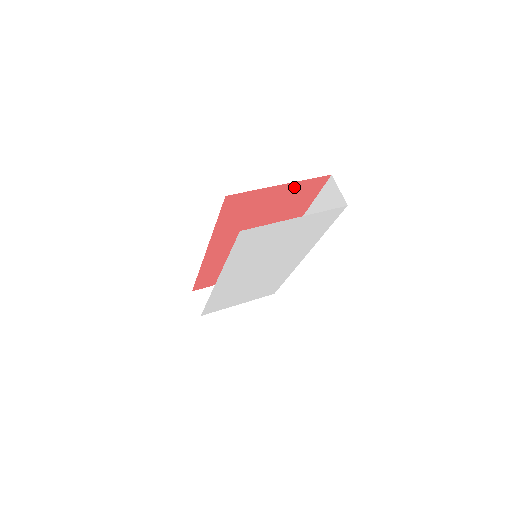
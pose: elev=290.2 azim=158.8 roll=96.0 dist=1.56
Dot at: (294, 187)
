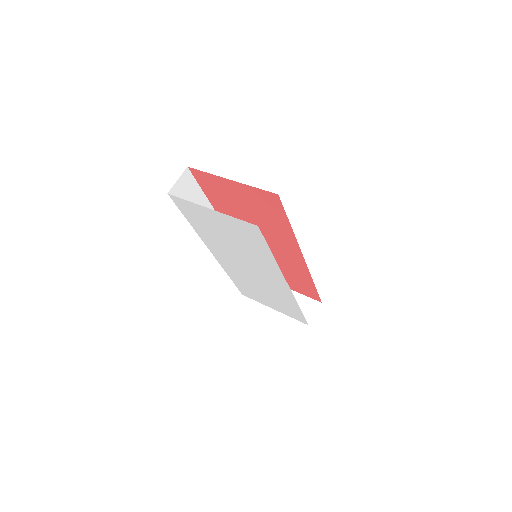
Dot at: (248, 191)
